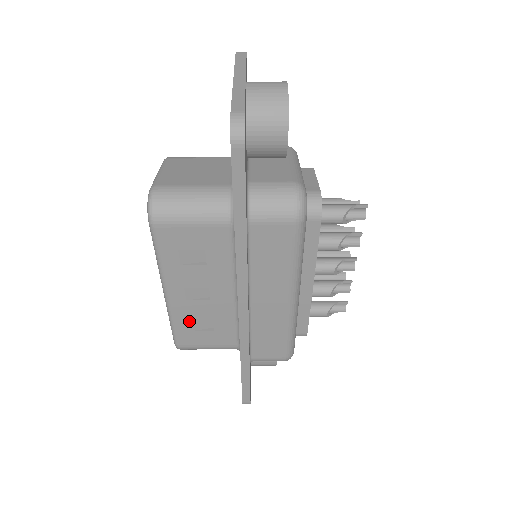
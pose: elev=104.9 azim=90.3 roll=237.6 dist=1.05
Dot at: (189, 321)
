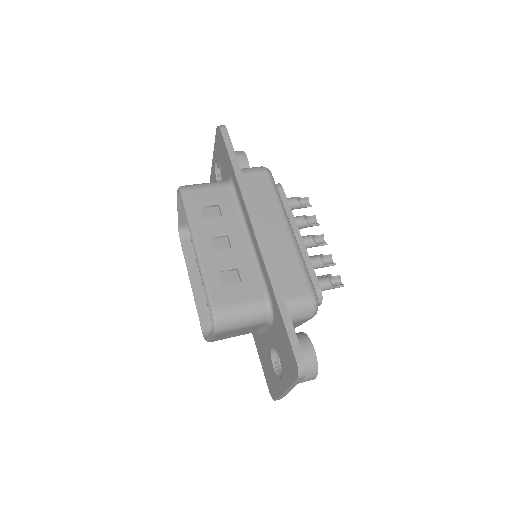
Dot at: (219, 274)
